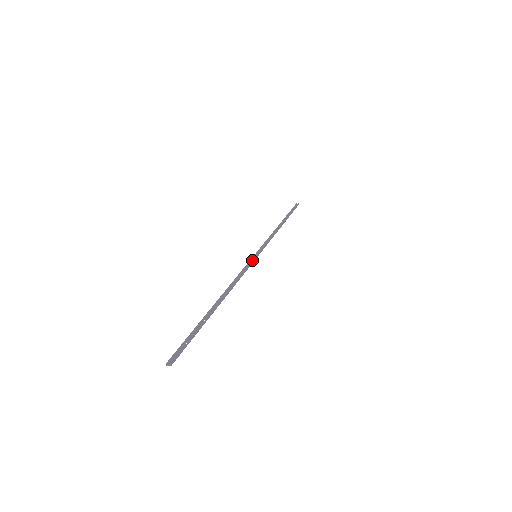
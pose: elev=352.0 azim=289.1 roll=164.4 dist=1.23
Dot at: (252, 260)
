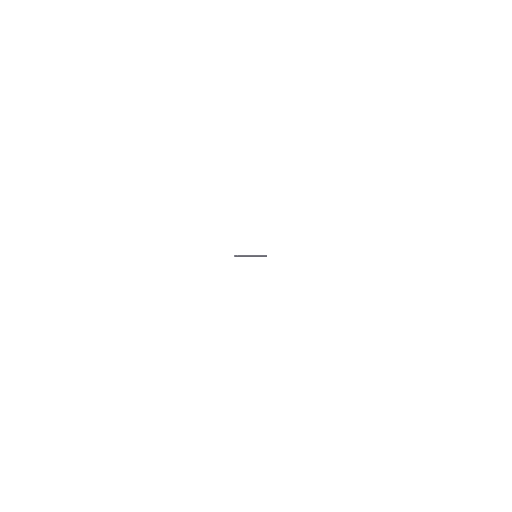
Dot at: occluded
